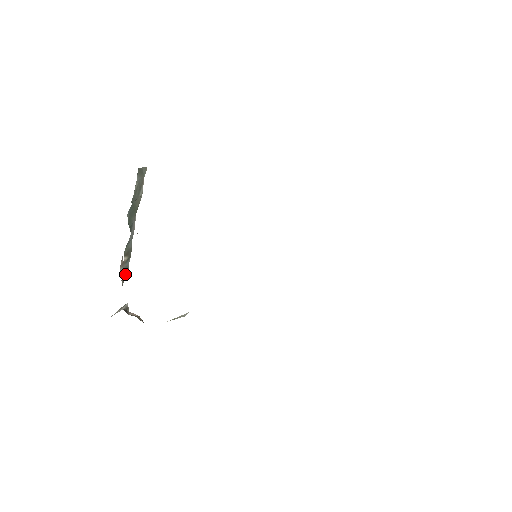
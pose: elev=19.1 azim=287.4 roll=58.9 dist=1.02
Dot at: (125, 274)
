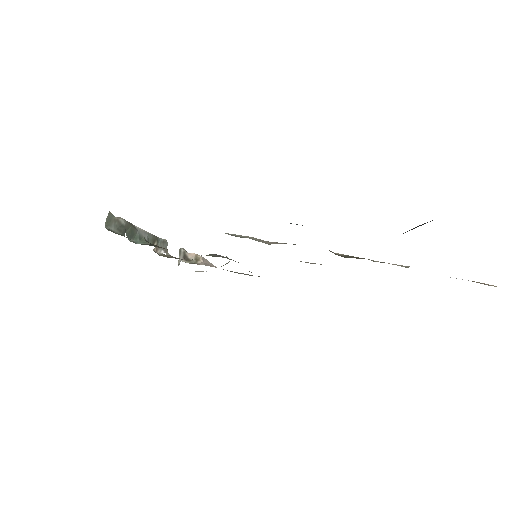
Dot at: (164, 246)
